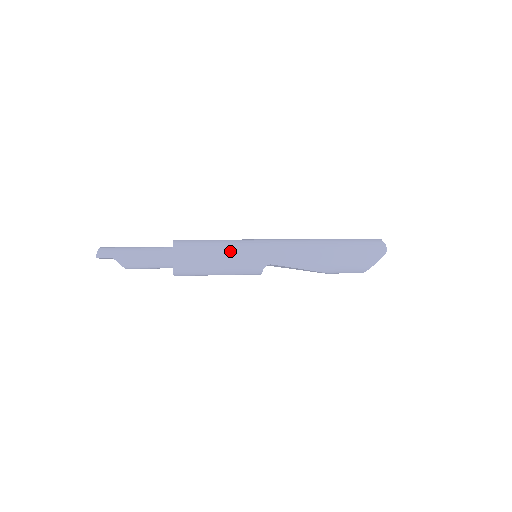
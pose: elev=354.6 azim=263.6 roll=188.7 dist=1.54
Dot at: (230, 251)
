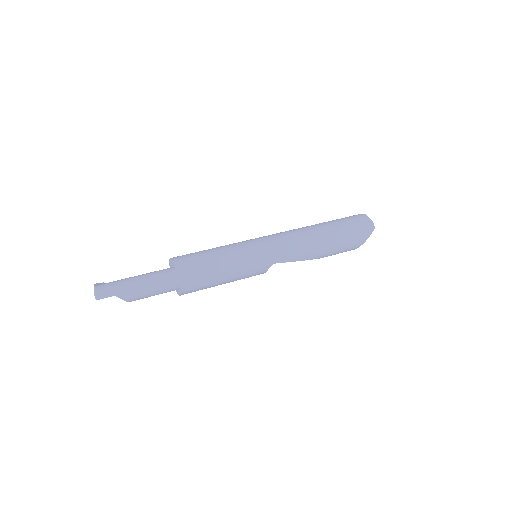
Dot at: (235, 260)
